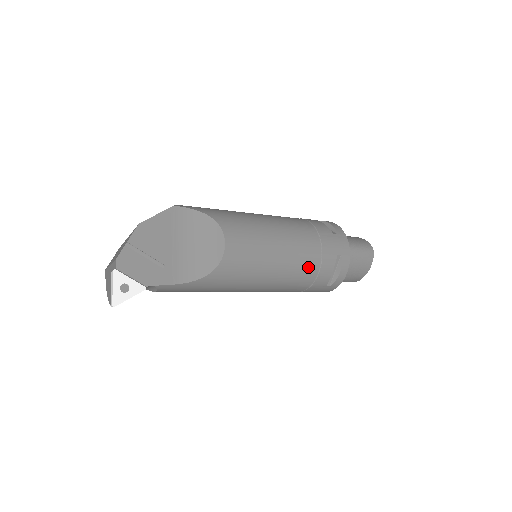
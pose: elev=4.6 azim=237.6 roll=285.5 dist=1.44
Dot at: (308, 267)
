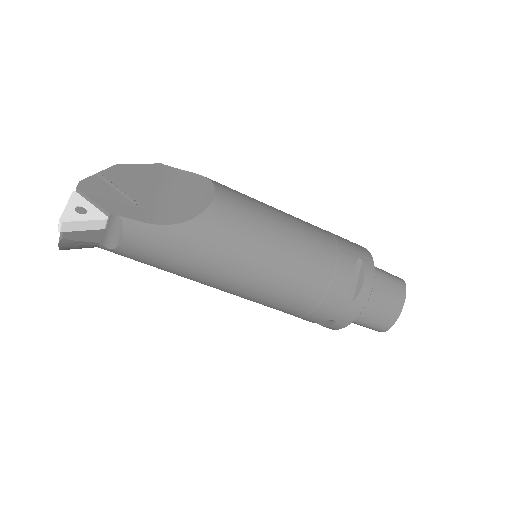
Dot at: (320, 258)
